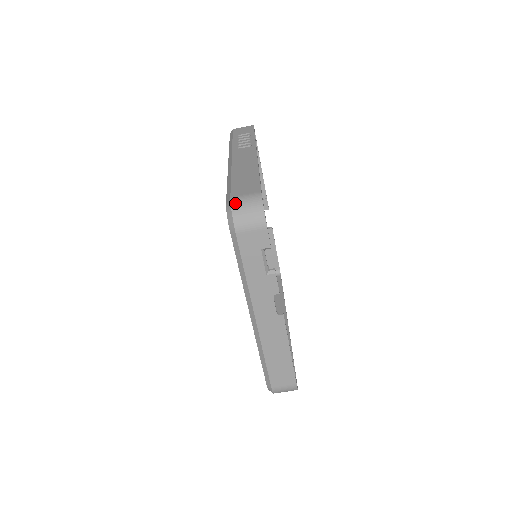
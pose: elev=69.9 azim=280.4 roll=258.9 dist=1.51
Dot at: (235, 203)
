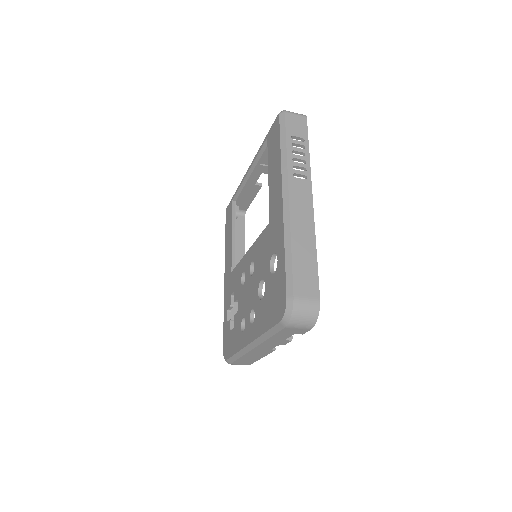
Dot at: (297, 307)
